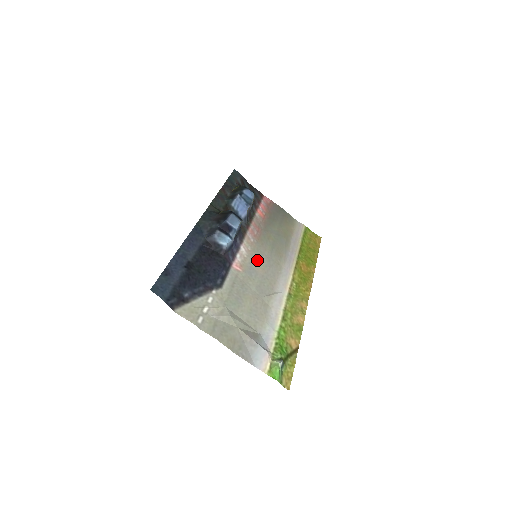
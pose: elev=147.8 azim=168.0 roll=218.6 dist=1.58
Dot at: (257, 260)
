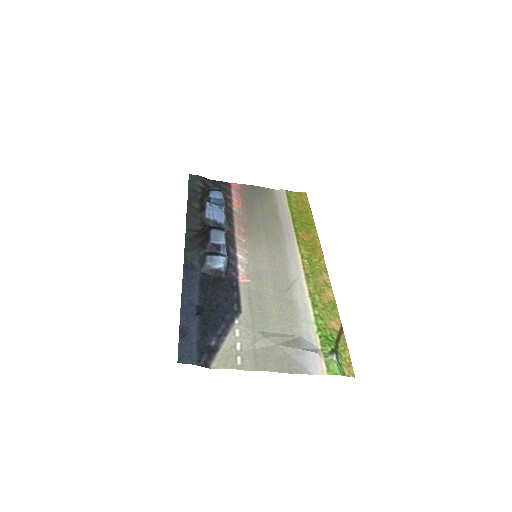
Dot at: (259, 259)
